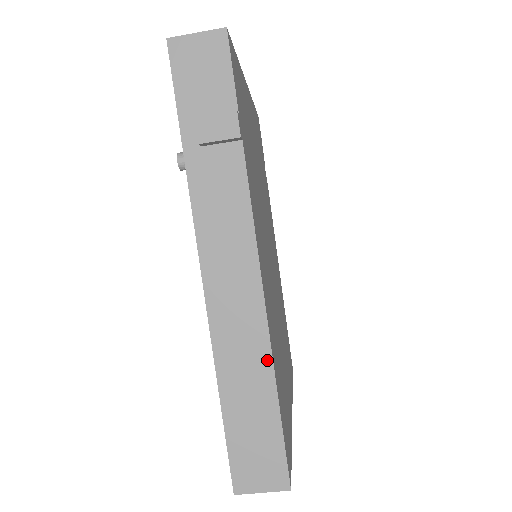
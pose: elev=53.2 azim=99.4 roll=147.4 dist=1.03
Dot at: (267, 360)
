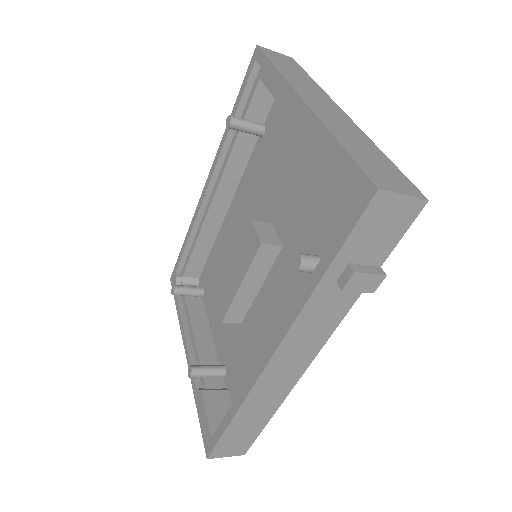
Dot at: (278, 403)
